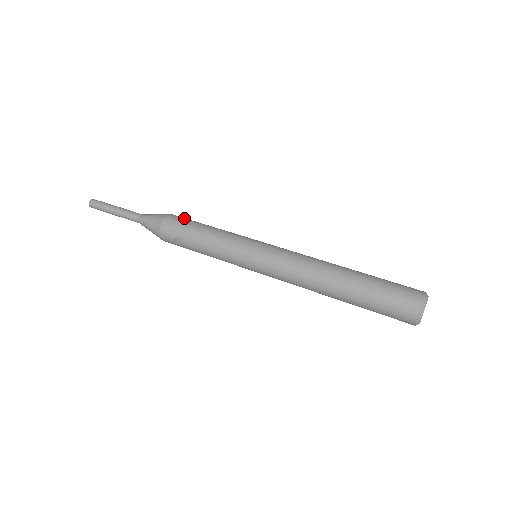
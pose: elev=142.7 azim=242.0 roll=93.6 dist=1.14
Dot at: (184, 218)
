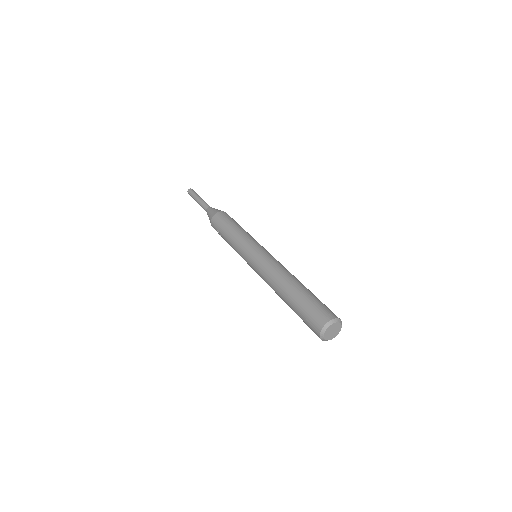
Dot at: (225, 216)
